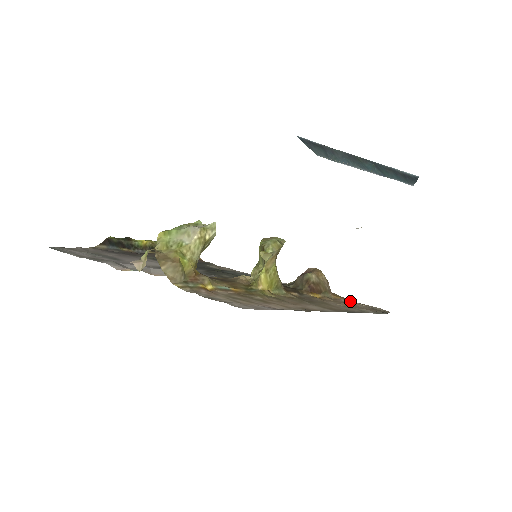
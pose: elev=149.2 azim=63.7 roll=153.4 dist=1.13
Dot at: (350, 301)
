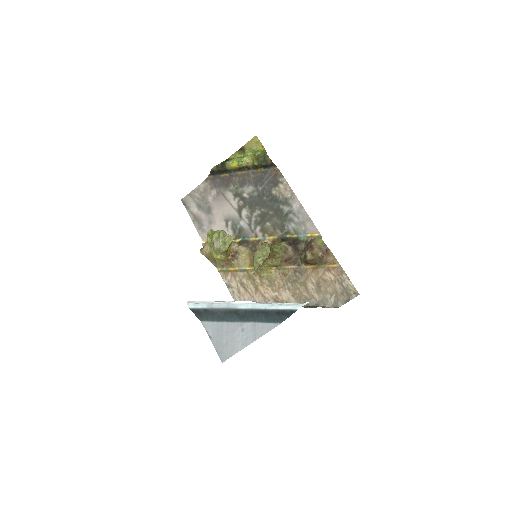
Dot at: (340, 271)
